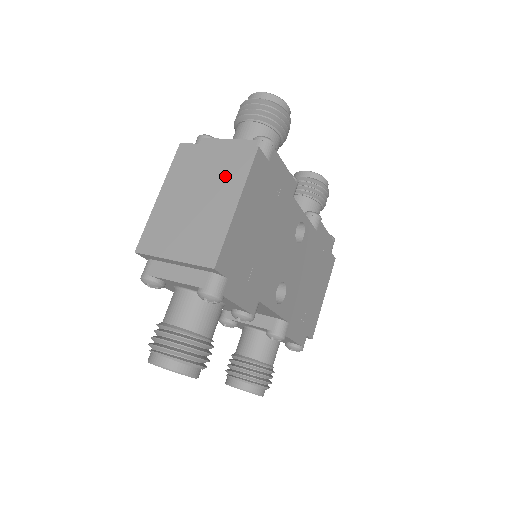
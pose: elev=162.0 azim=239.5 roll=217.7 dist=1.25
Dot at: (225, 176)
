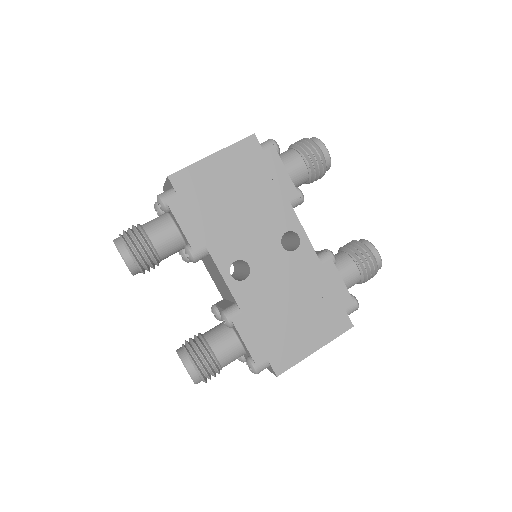
Dot at: occluded
